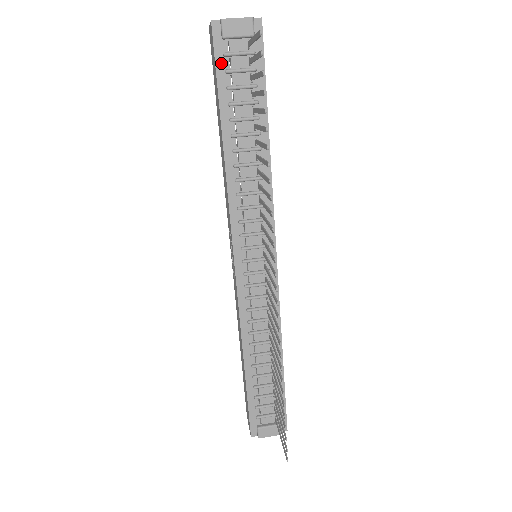
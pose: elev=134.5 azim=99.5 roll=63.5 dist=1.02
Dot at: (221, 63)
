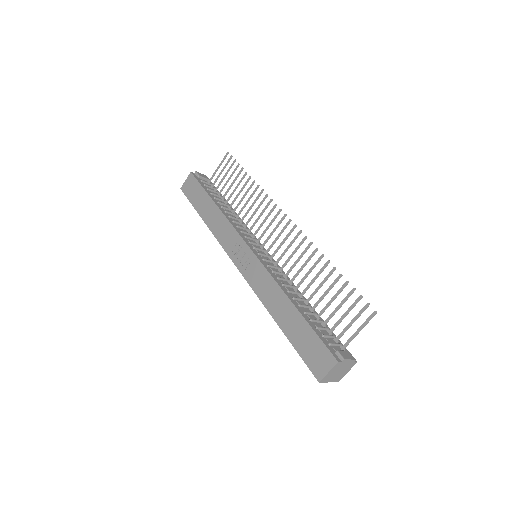
Dot at: (201, 183)
